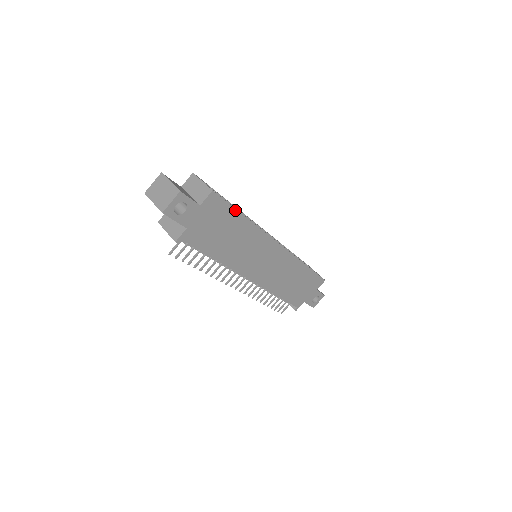
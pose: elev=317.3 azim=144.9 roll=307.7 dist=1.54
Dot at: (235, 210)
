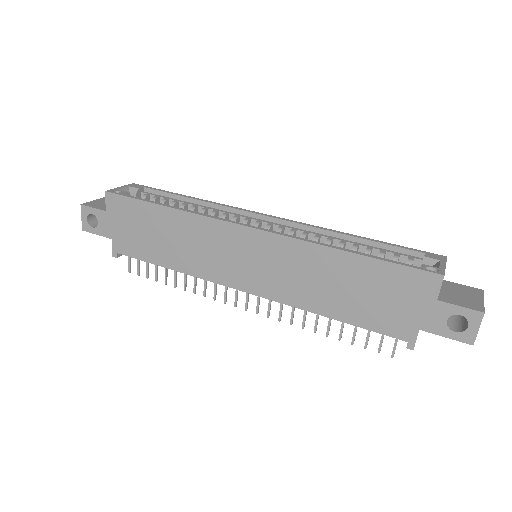
Dot at: (144, 202)
